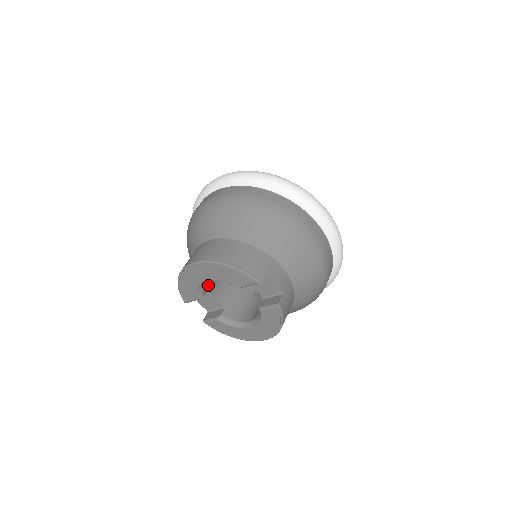
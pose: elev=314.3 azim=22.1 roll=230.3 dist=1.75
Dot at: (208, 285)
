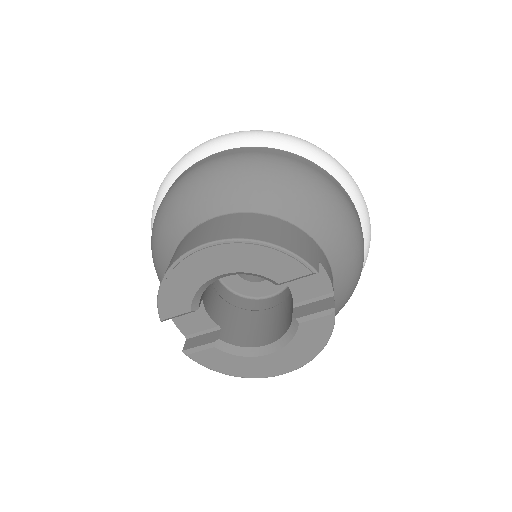
Dot at: occluded
